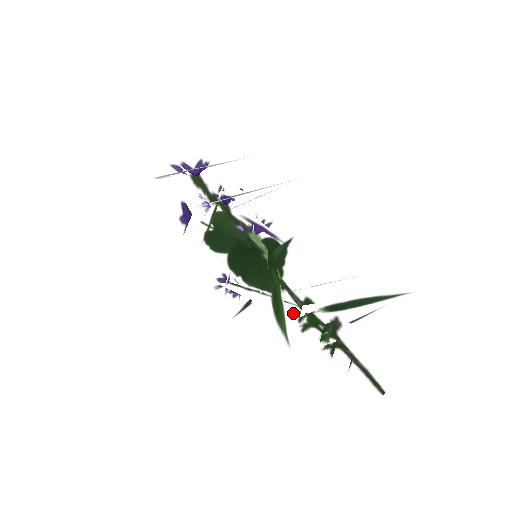
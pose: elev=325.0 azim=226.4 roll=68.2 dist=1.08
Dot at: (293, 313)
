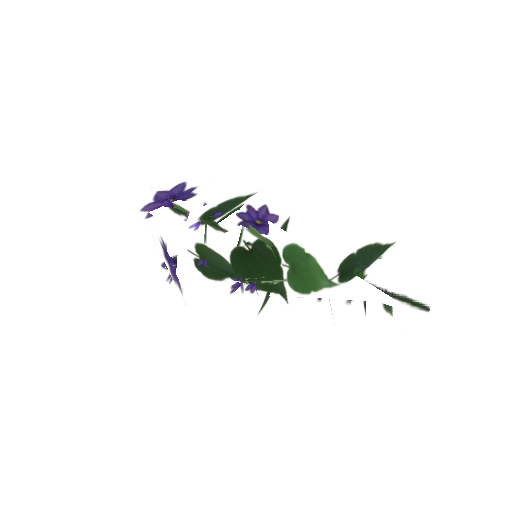
Dot at: occluded
